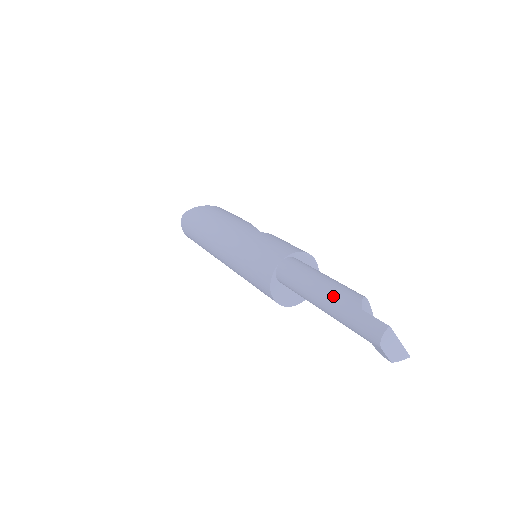
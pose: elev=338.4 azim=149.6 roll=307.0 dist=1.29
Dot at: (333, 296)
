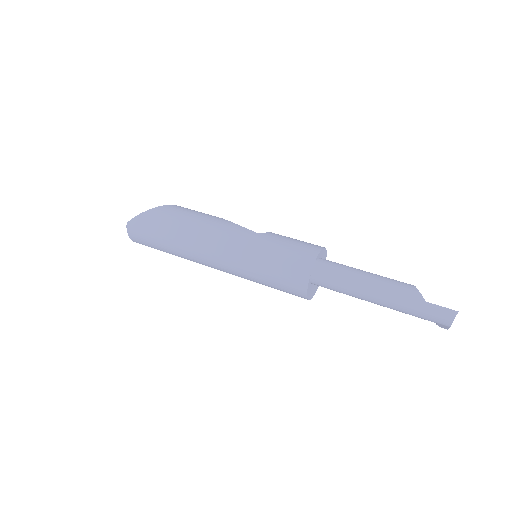
Dot at: (392, 294)
